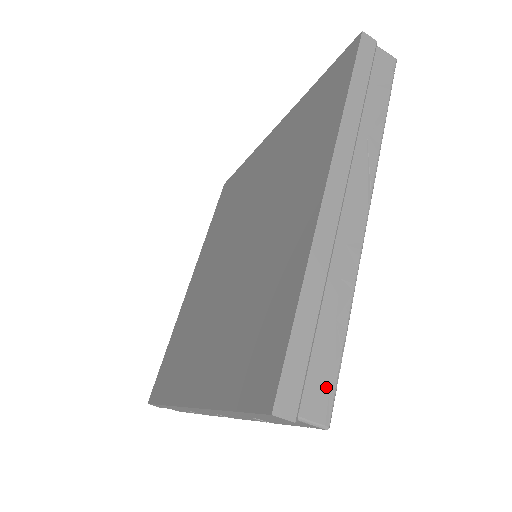
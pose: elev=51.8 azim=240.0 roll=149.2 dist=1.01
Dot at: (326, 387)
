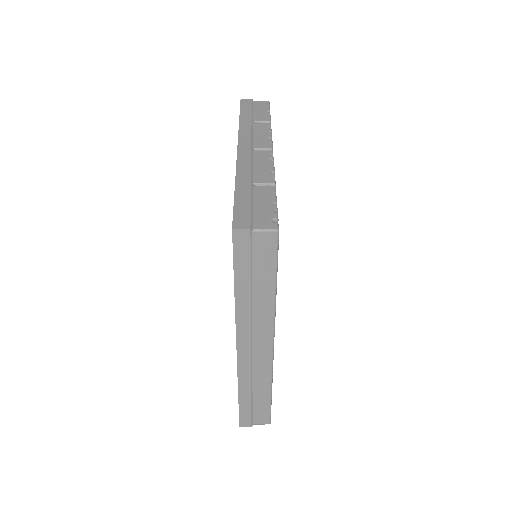
Dot at: (264, 415)
